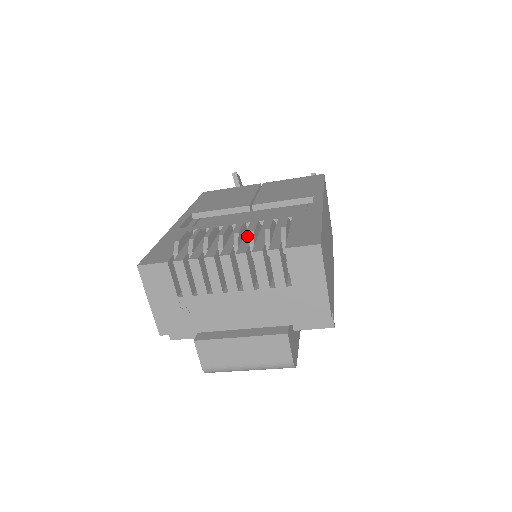
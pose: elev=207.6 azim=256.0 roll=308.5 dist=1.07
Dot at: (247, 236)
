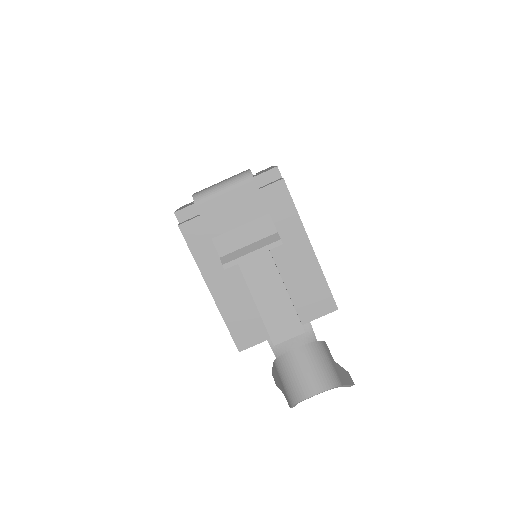
Dot at: occluded
